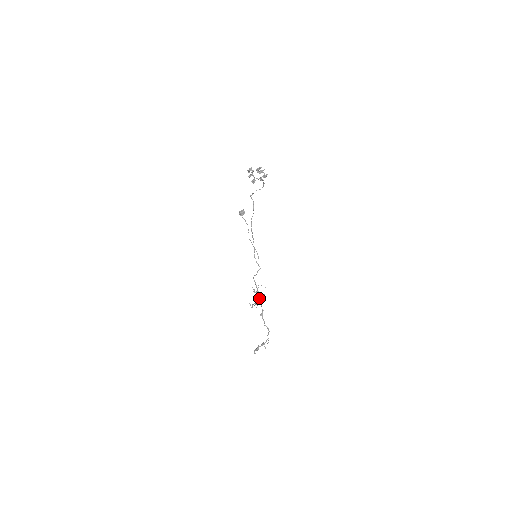
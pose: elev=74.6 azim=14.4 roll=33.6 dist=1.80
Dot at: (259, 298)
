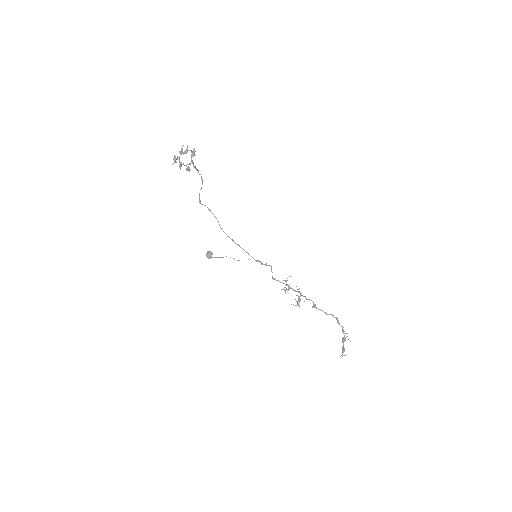
Dot at: occluded
